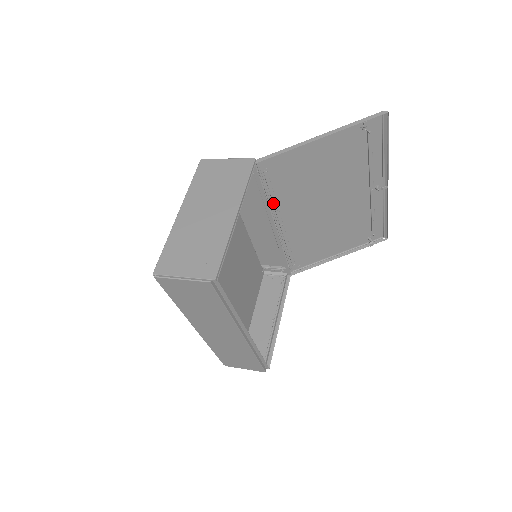
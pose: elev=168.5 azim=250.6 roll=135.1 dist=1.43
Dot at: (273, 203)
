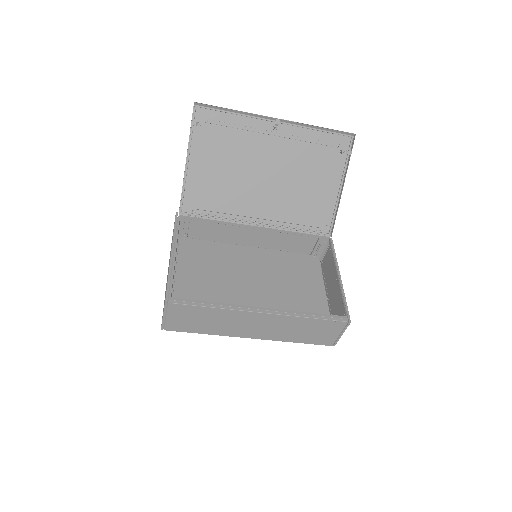
Dot at: (229, 217)
